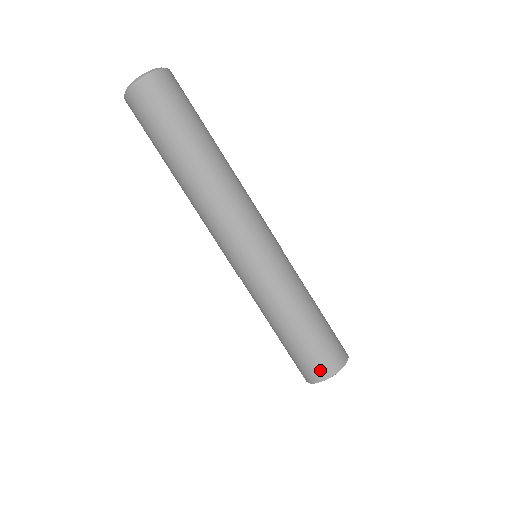
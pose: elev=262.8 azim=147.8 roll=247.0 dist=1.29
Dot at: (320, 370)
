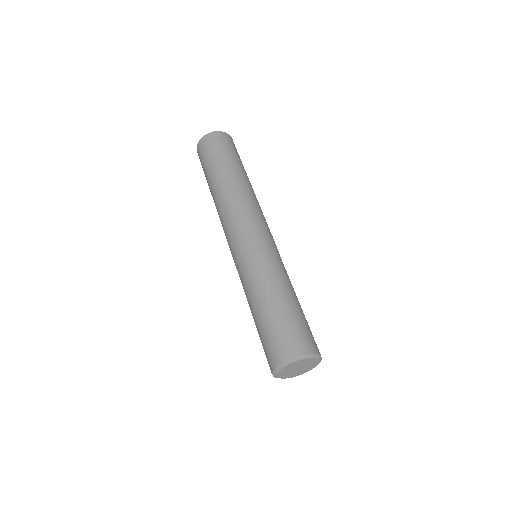
Dot at: (312, 343)
